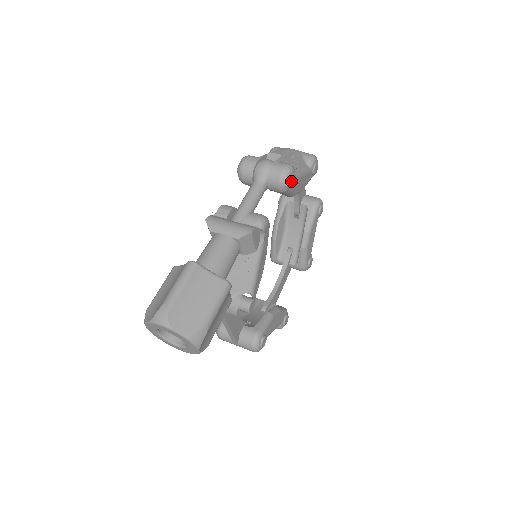
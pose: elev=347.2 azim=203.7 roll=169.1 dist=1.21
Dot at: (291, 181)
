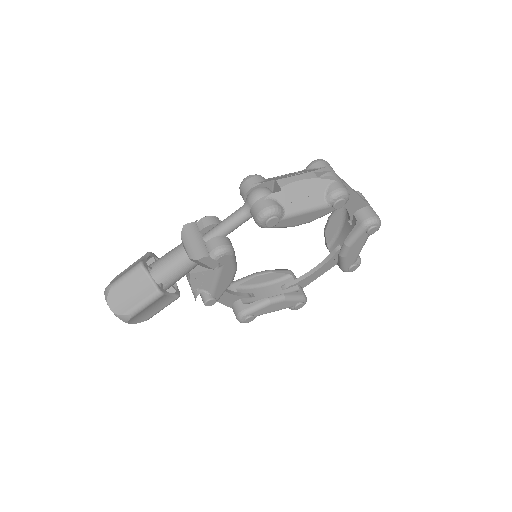
Dot at: (268, 223)
